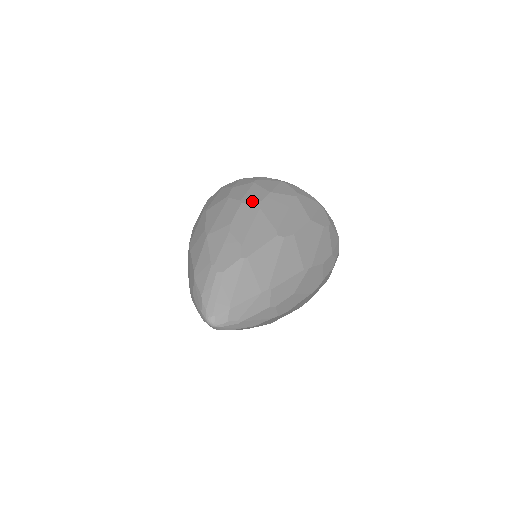
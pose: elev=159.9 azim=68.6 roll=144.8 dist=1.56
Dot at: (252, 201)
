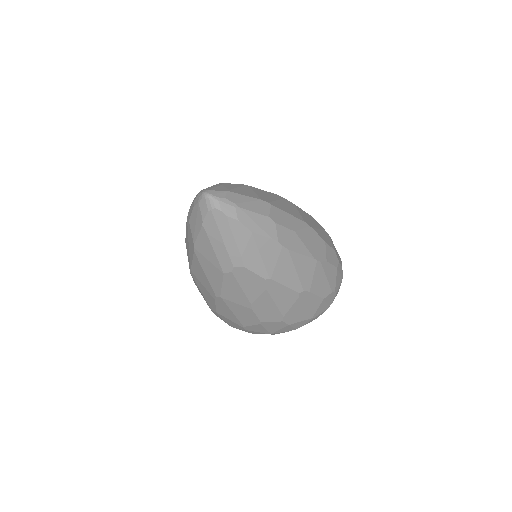
Dot at: occluded
